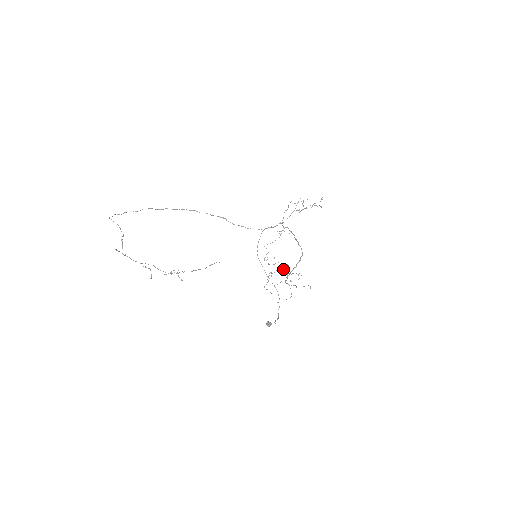
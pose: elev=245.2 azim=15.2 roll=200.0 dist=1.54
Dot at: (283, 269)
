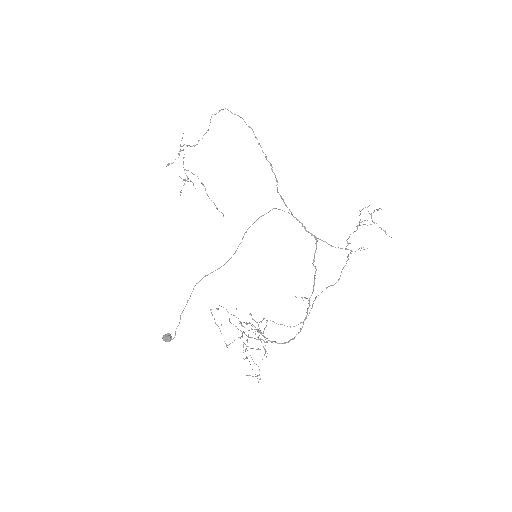
Dot at: (258, 329)
